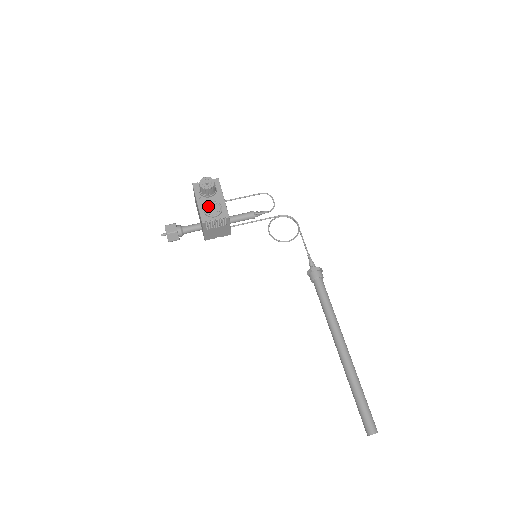
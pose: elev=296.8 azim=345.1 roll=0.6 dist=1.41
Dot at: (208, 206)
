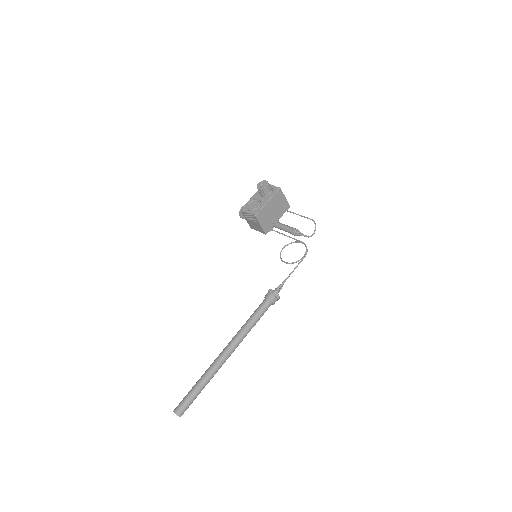
Dot at: (254, 202)
